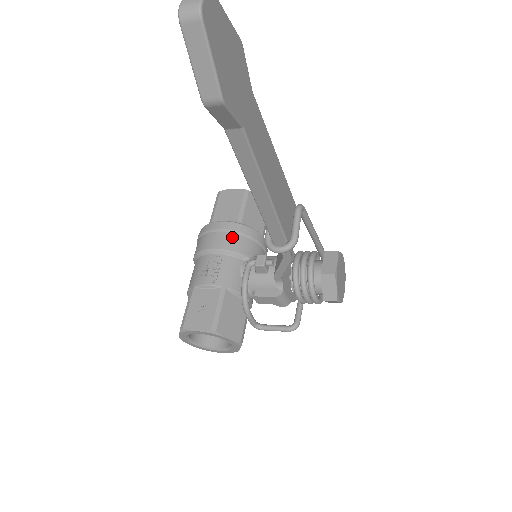
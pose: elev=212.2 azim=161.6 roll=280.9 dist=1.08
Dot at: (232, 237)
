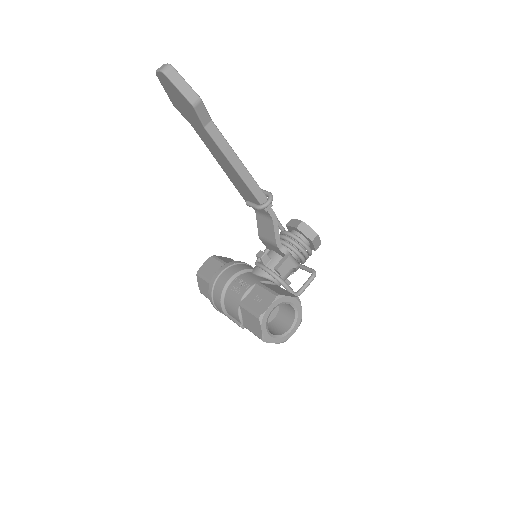
Dot at: (232, 268)
